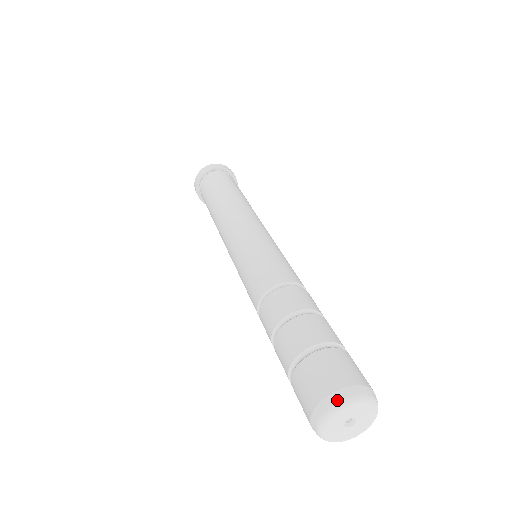
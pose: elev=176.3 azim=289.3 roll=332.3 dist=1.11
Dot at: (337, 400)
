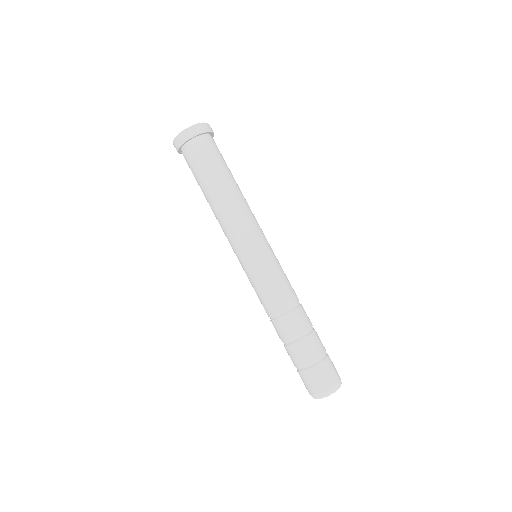
Dot at: (336, 389)
